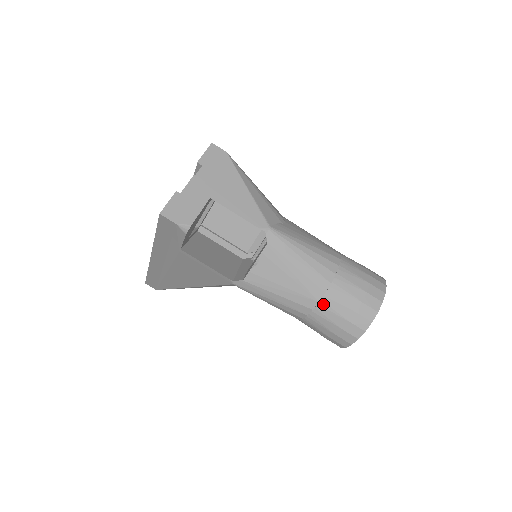
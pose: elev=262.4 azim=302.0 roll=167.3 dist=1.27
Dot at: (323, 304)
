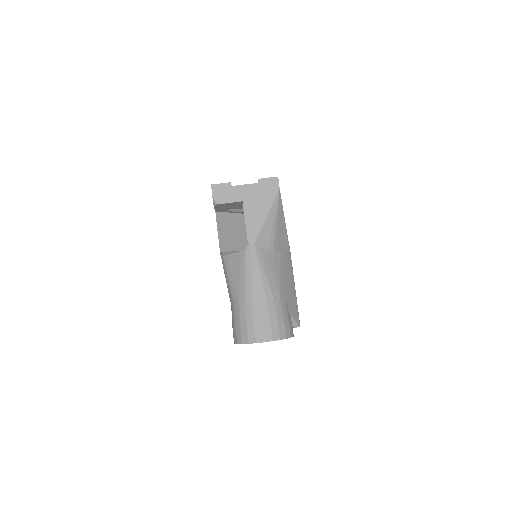
Dot at: (239, 308)
